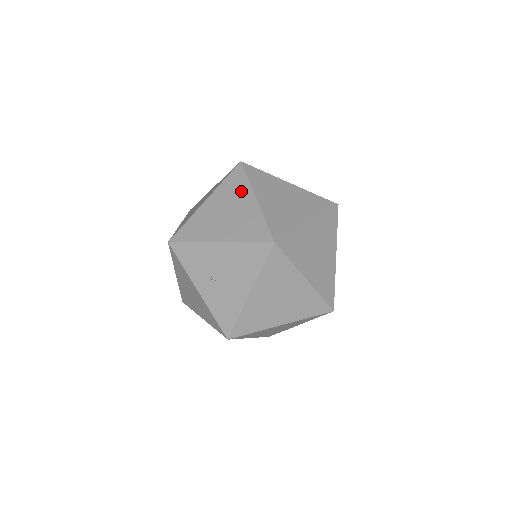
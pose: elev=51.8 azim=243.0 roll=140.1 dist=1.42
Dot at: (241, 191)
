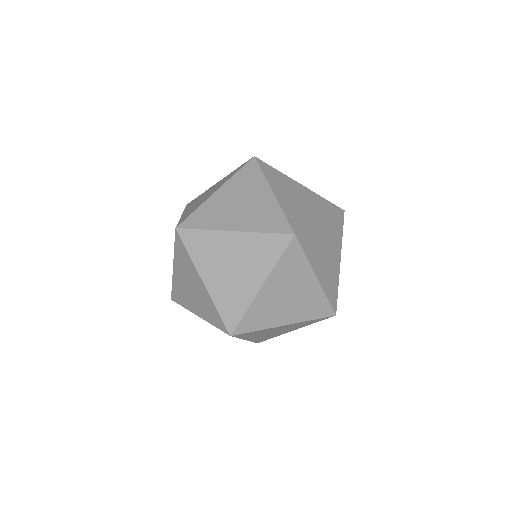
Dot at: (190, 268)
